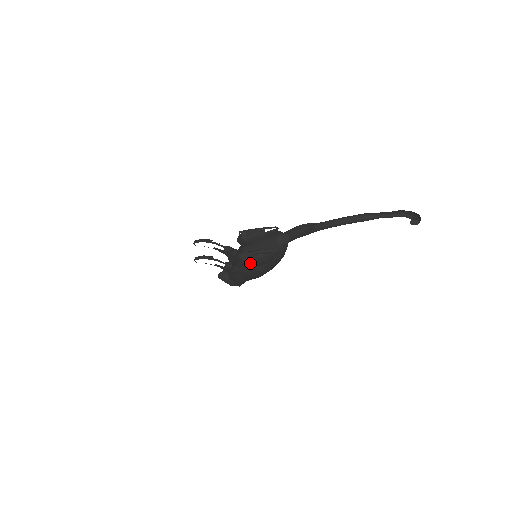
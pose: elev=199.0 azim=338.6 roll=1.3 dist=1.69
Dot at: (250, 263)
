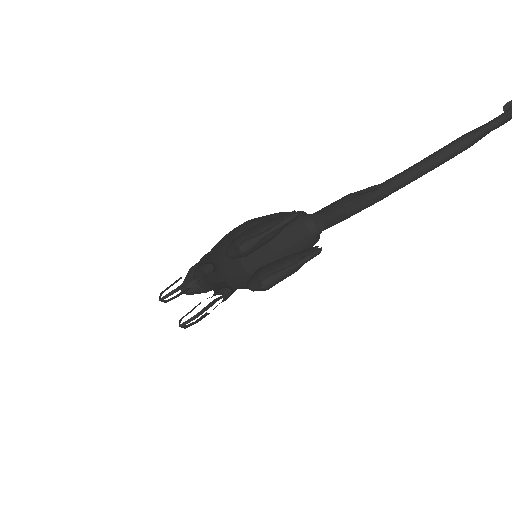
Dot at: (275, 284)
